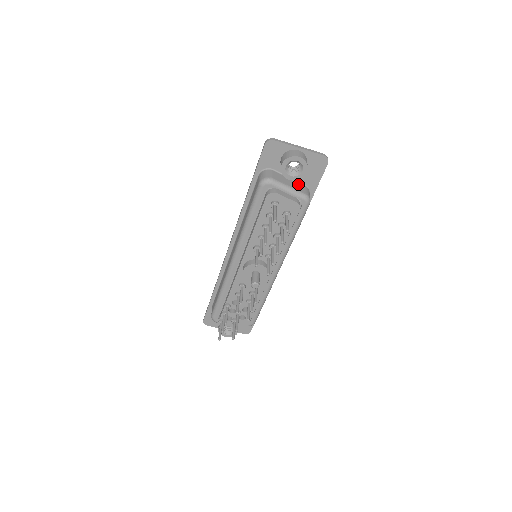
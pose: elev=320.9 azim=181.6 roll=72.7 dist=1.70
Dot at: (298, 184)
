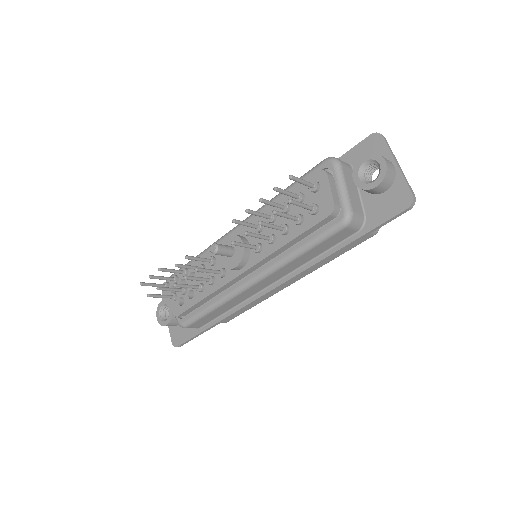
Dot at: (359, 203)
